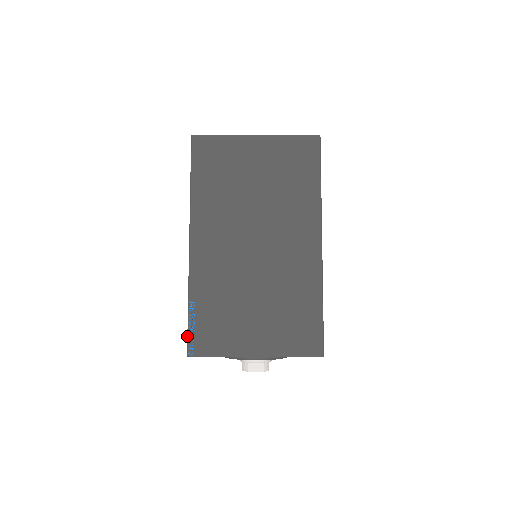
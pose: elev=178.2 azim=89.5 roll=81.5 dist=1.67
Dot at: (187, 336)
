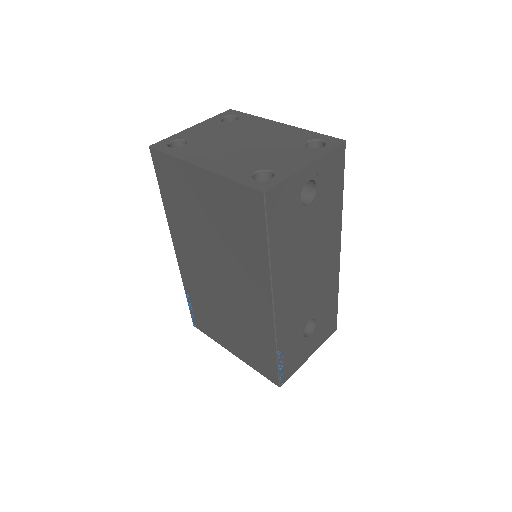
Dot at: (190, 313)
